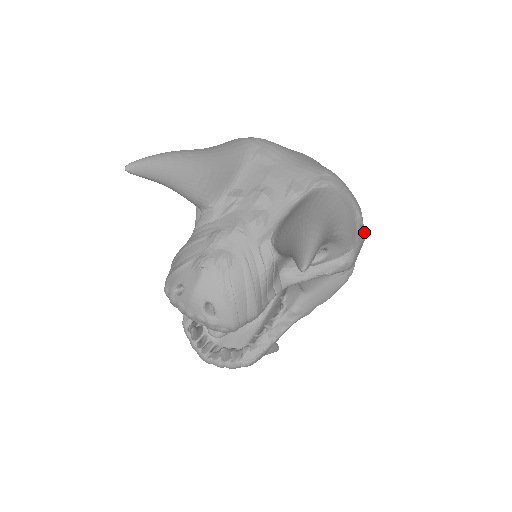
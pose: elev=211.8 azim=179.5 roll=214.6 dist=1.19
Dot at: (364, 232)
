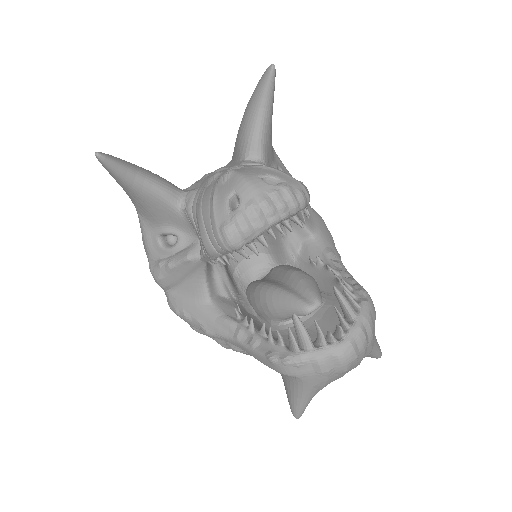
Dot at: occluded
